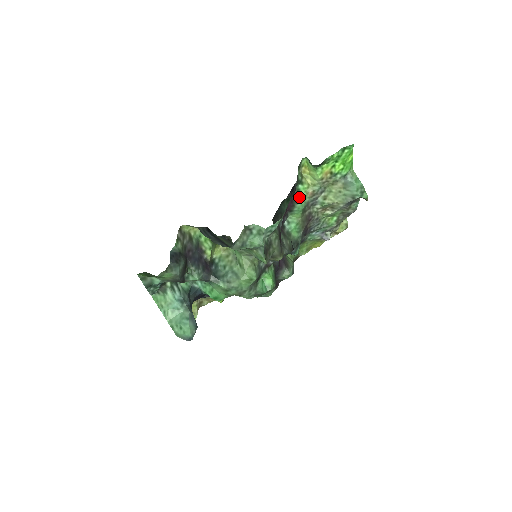
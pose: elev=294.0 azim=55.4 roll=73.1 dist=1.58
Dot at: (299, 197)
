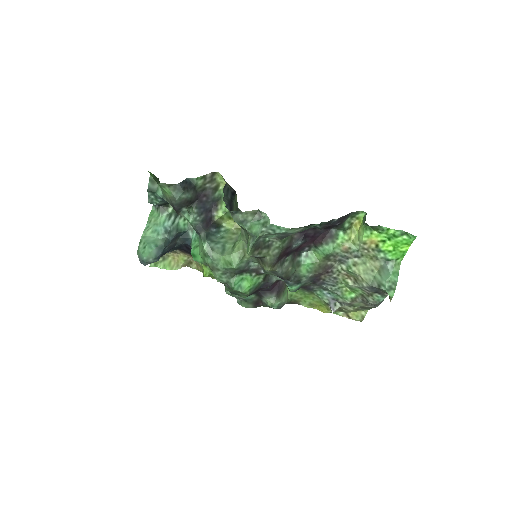
Dot at: (333, 241)
